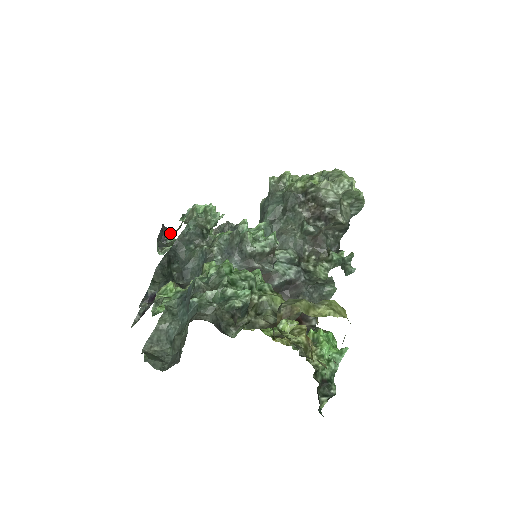
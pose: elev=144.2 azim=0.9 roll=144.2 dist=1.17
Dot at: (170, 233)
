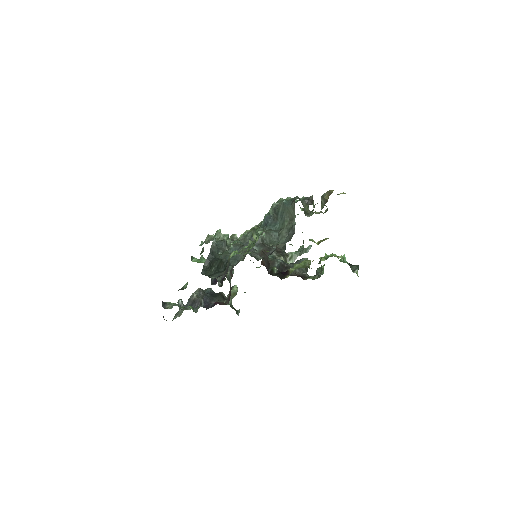
Dot at: occluded
